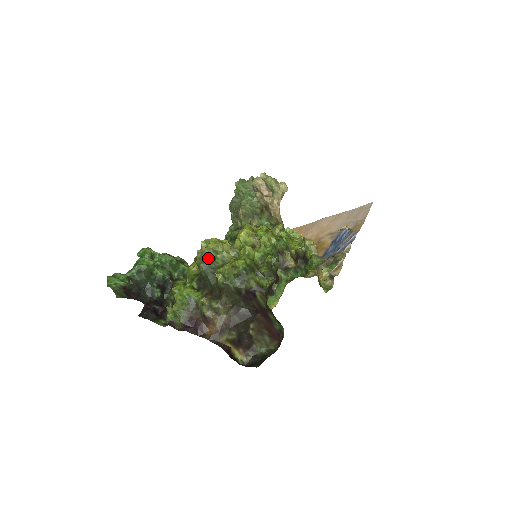
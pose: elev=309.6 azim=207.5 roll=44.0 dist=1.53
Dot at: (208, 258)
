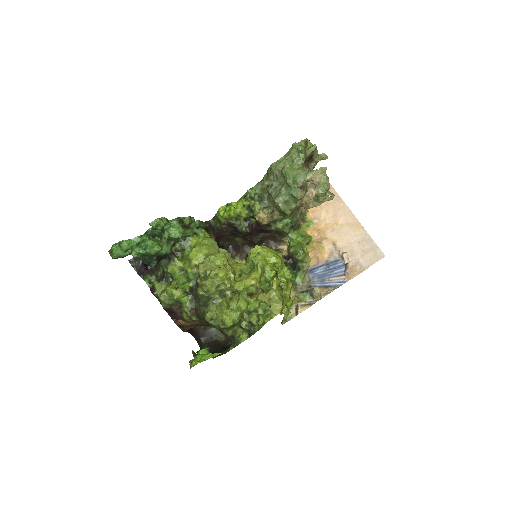
Dot at: (208, 293)
